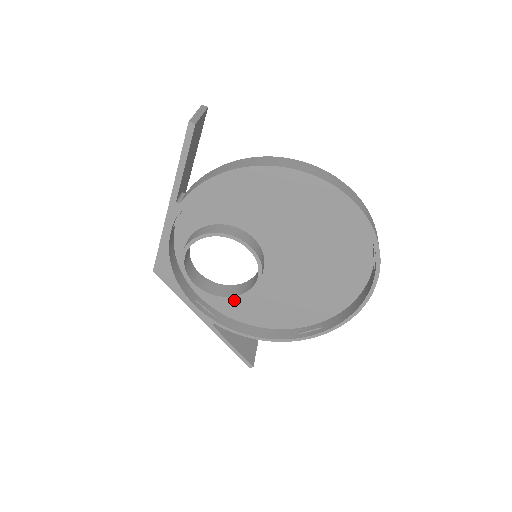
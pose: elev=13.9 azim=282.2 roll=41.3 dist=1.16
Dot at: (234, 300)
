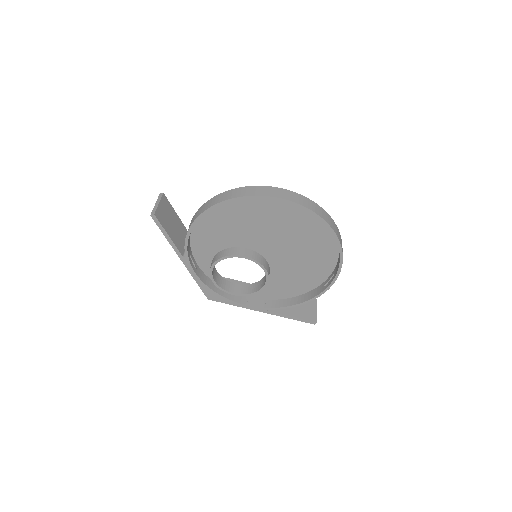
Dot at: (269, 288)
